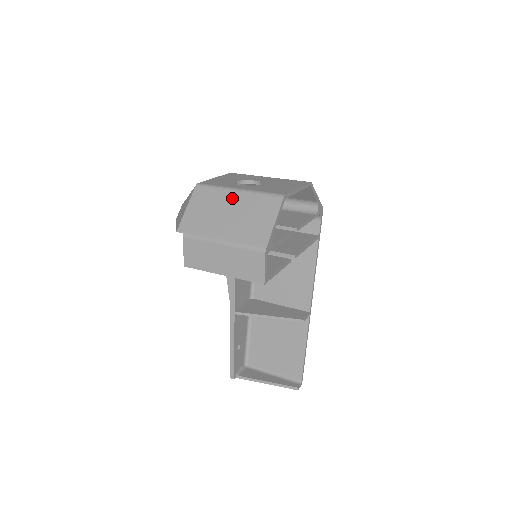
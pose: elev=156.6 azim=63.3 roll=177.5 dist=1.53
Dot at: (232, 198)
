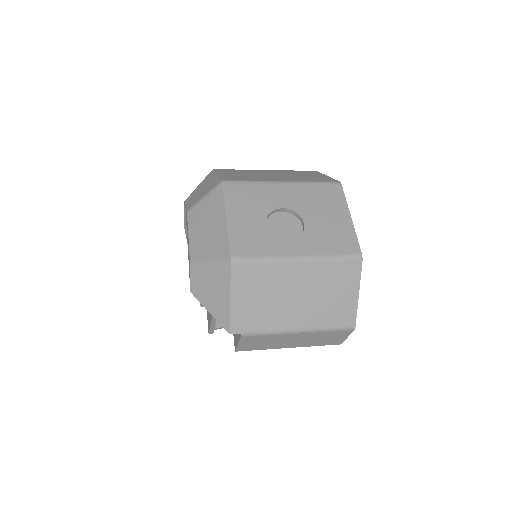
Dot at: (294, 273)
